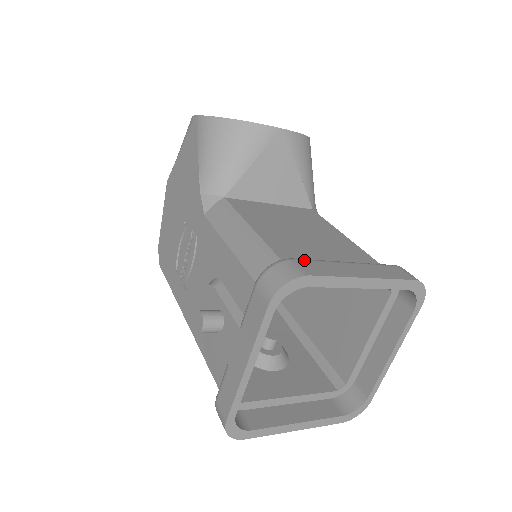
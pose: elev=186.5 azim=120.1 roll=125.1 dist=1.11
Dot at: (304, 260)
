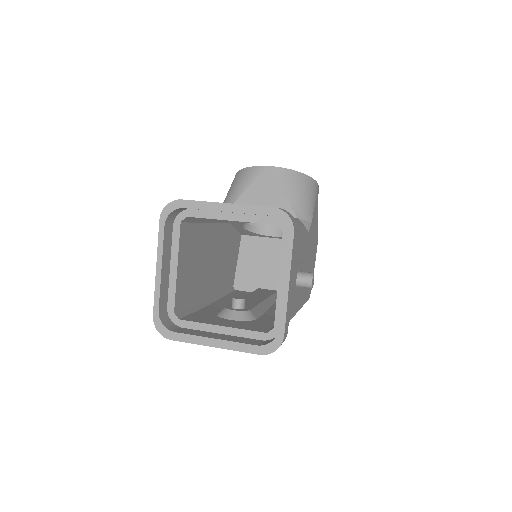
Dot at: occluded
